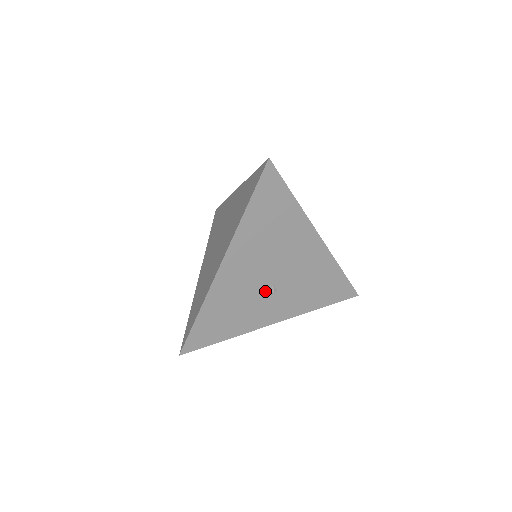
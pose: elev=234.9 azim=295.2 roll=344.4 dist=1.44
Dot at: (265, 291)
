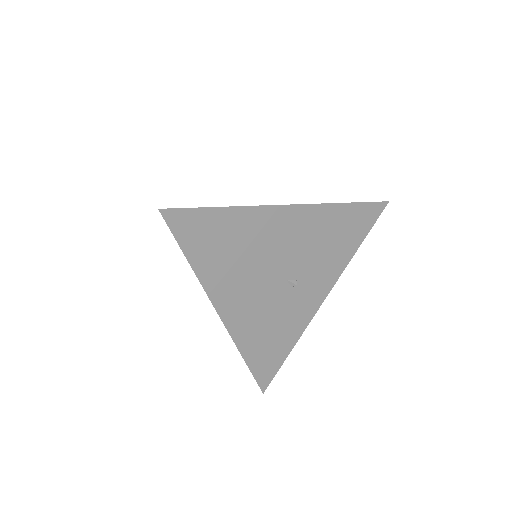
Dot at: (286, 291)
